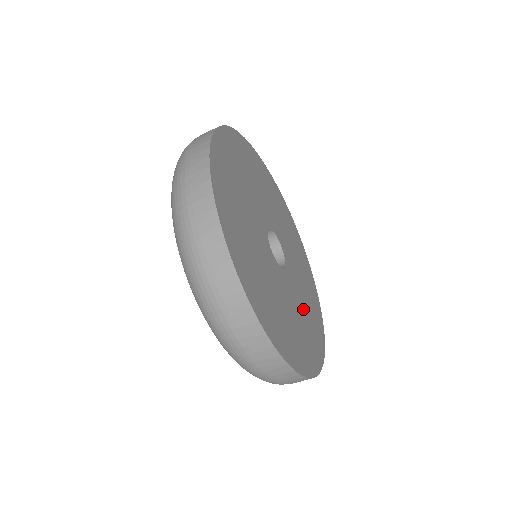
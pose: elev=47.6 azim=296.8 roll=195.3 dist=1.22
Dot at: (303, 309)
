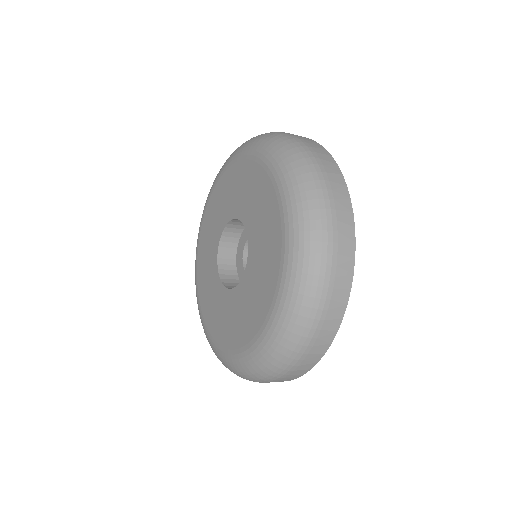
Dot at: occluded
